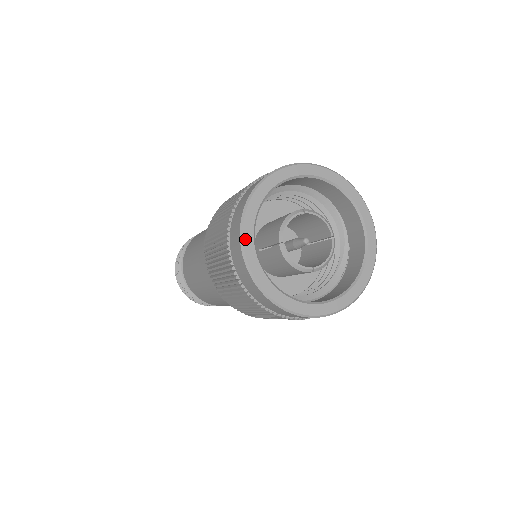
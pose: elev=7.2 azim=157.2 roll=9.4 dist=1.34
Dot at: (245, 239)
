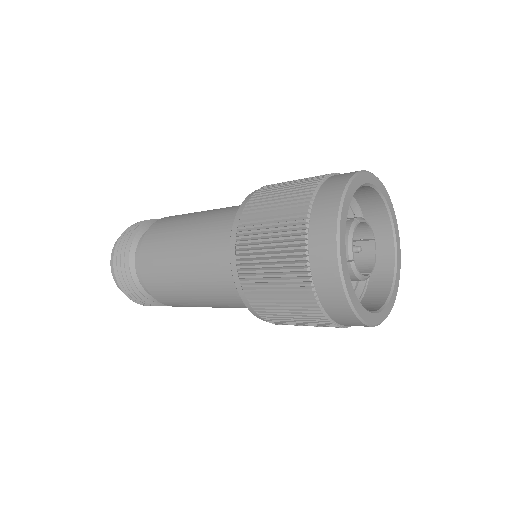
Dot at: (344, 271)
